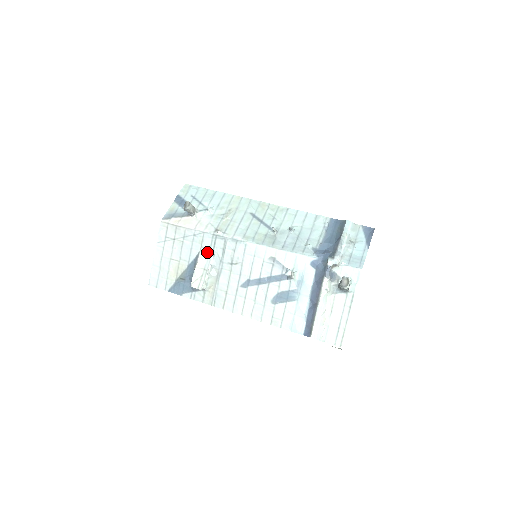
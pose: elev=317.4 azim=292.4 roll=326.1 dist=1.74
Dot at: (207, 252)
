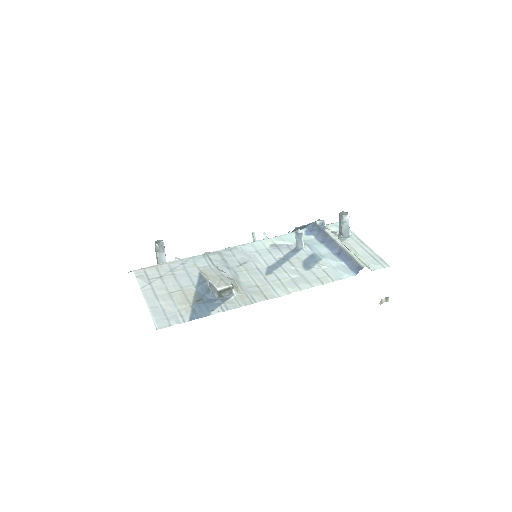
Dot at: (208, 269)
